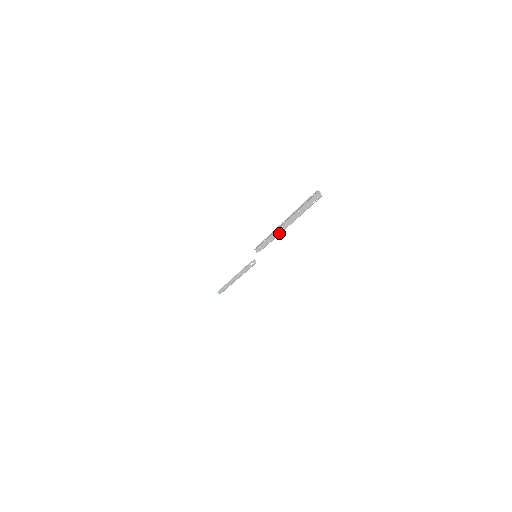
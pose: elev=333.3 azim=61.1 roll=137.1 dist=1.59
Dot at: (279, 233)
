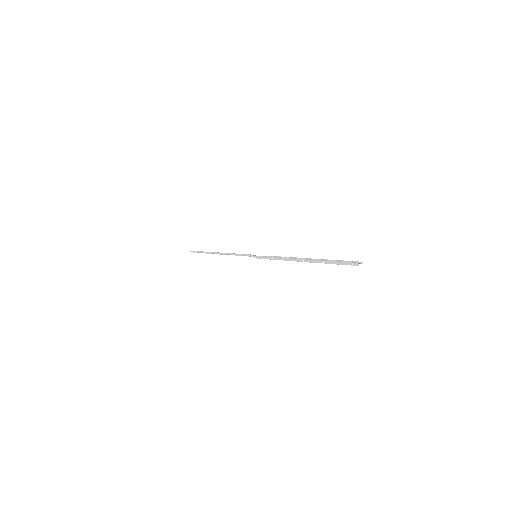
Dot at: occluded
